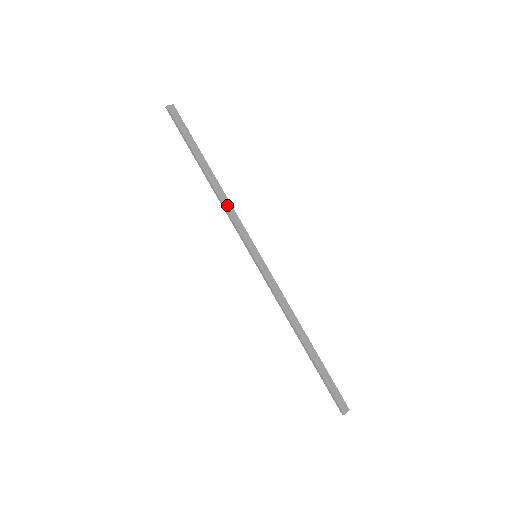
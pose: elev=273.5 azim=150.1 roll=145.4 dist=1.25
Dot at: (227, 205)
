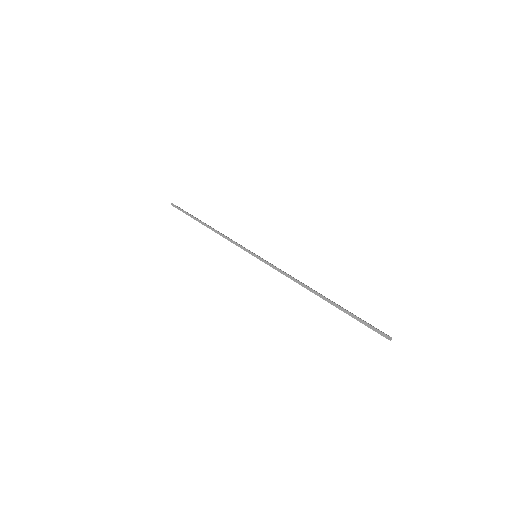
Dot at: occluded
